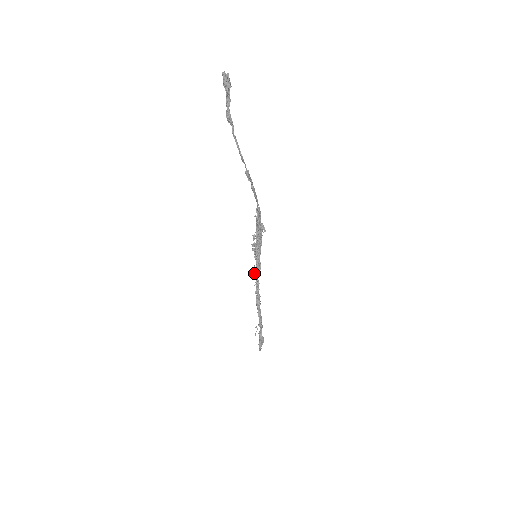
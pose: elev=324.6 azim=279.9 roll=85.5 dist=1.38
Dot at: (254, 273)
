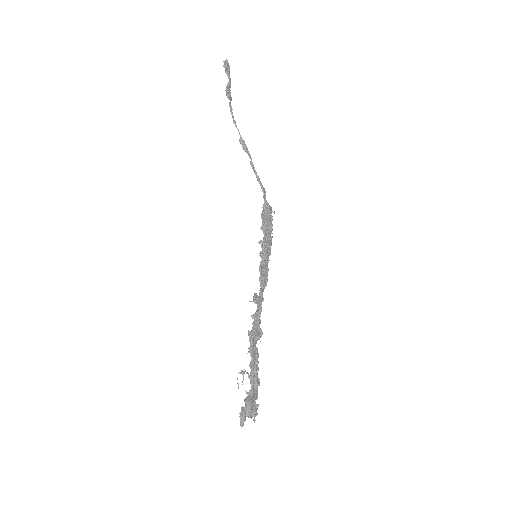
Dot at: (260, 296)
